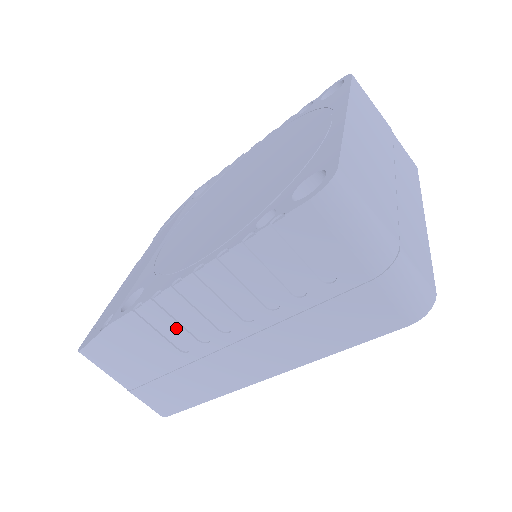
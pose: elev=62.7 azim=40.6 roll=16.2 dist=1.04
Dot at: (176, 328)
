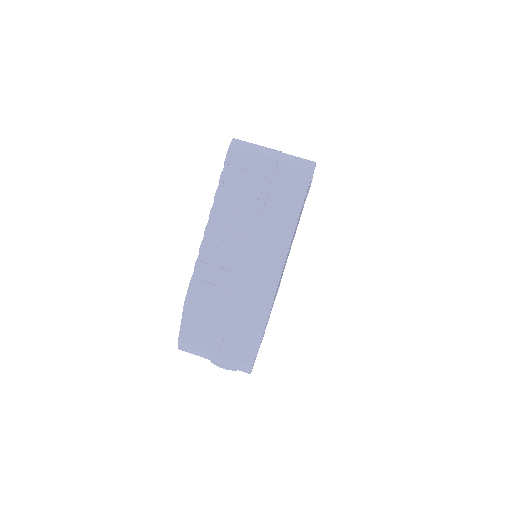
Dot at: (218, 271)
